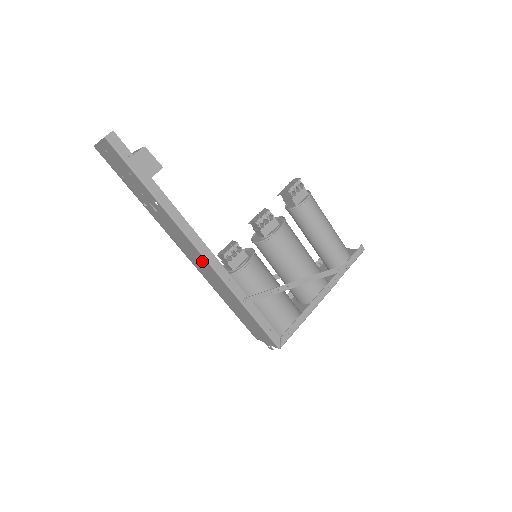
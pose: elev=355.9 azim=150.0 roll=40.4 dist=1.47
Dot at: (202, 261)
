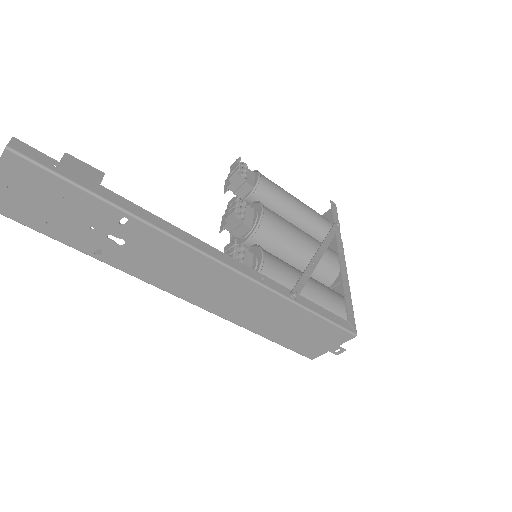
Dot at: (217, 276)
